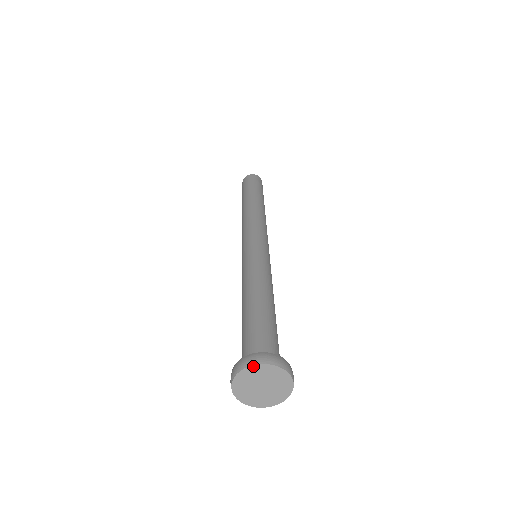
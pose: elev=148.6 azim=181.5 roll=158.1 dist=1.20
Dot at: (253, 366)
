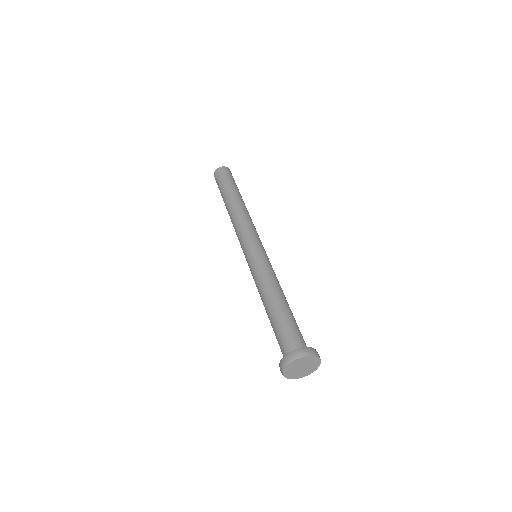
Dot at: (294, 361)
